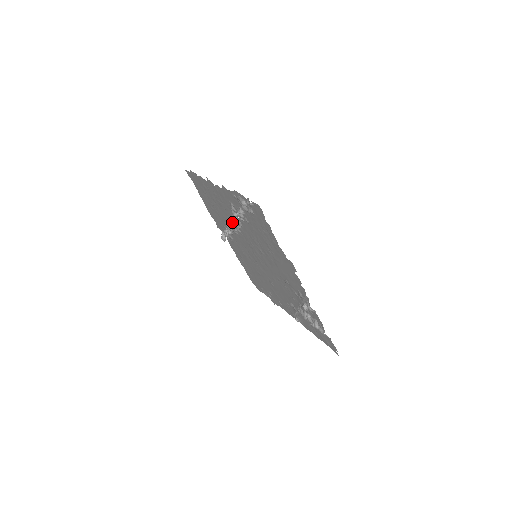
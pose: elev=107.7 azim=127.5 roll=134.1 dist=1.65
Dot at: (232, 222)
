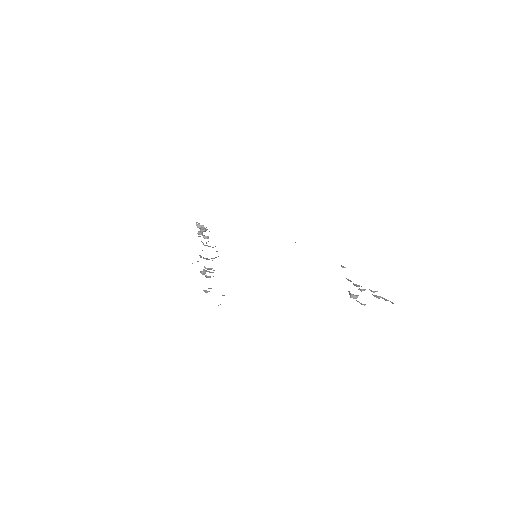
Dot at: occluded
